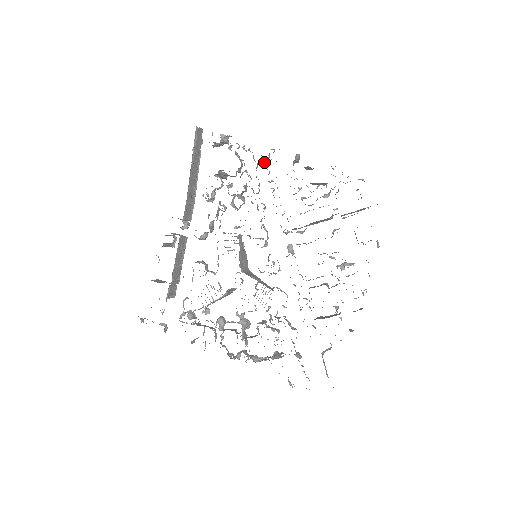
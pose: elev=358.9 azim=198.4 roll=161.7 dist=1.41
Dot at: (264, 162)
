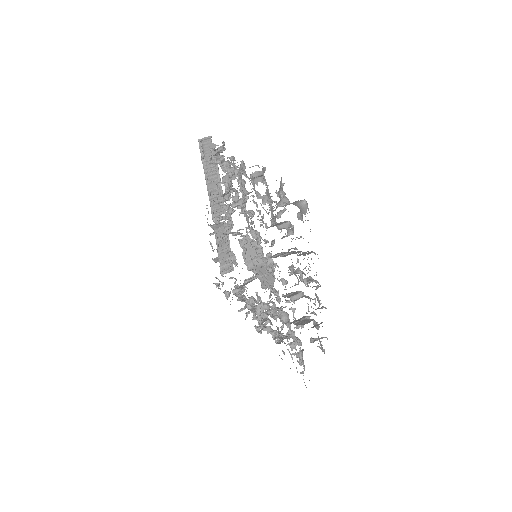
Dot at: occluded
